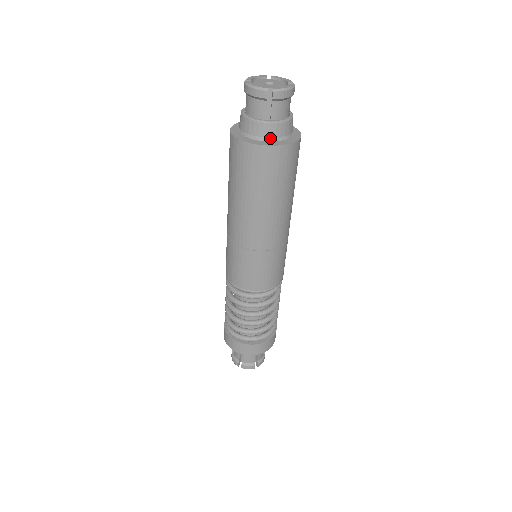
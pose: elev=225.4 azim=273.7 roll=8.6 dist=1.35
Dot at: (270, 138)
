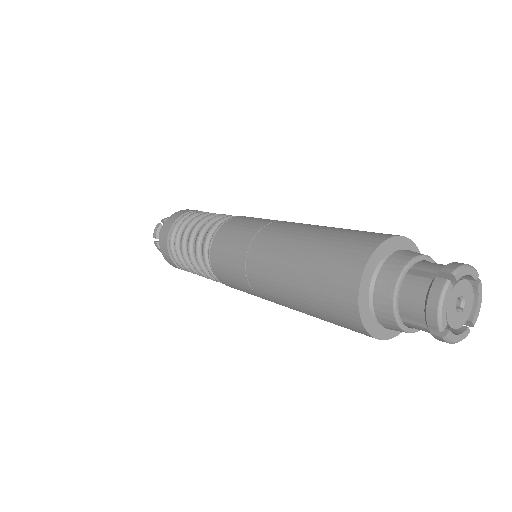
Dot at: (380, 318)
